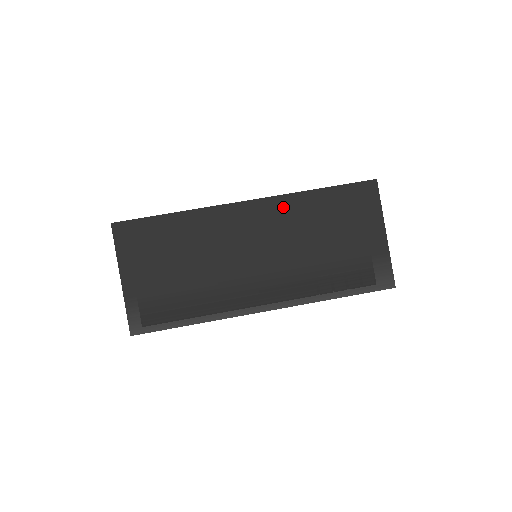
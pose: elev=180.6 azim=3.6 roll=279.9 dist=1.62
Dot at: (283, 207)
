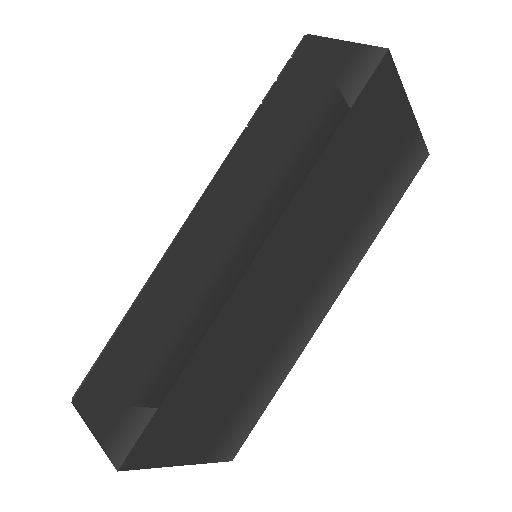
Dot at: (298, 215)
